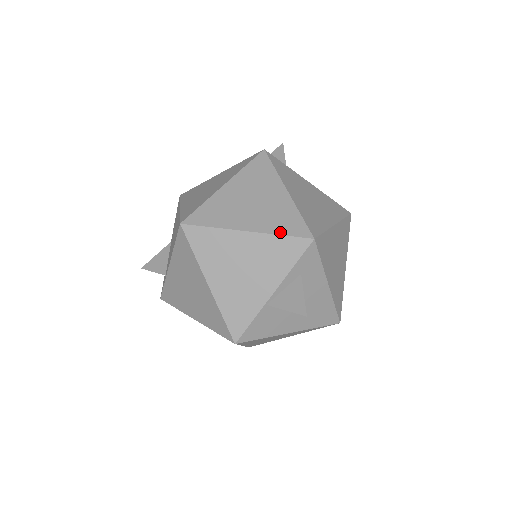
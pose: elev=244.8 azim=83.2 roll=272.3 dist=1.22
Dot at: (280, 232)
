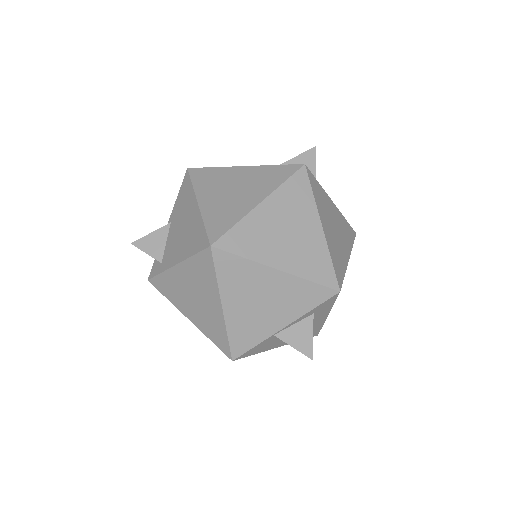
Dot at: (310, 277)
